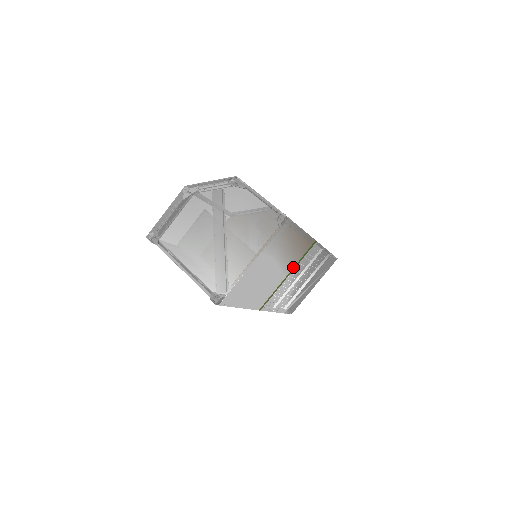
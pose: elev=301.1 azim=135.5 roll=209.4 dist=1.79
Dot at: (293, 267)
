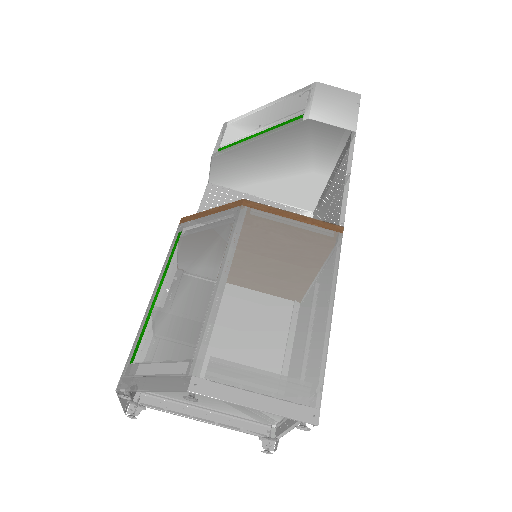
Dot at: occluded
